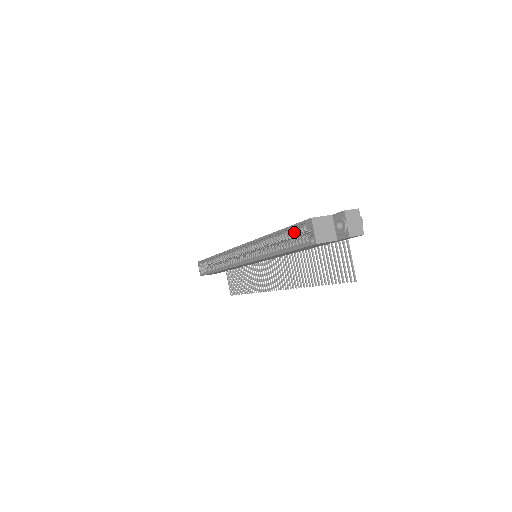
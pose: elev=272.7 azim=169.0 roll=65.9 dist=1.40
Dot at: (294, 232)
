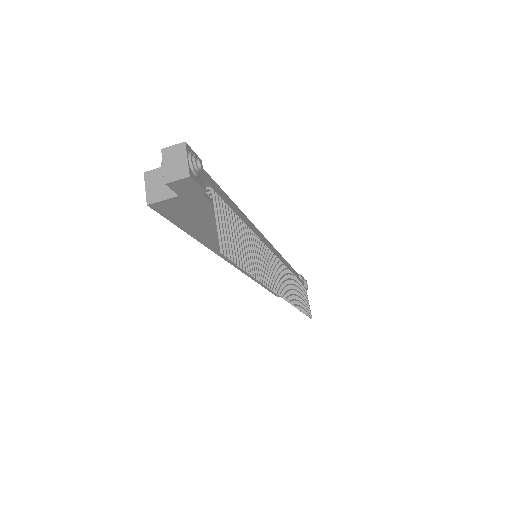
Dot at: occluded
